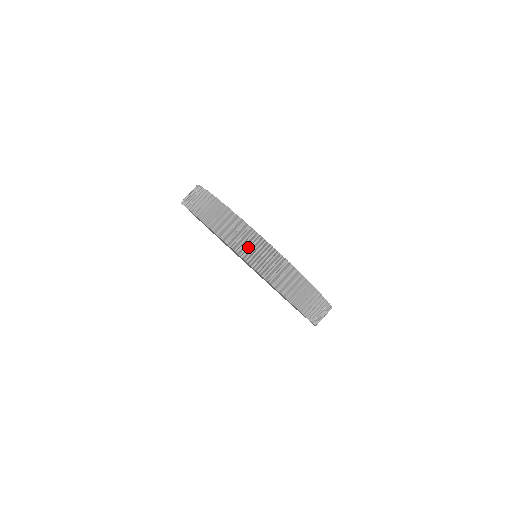
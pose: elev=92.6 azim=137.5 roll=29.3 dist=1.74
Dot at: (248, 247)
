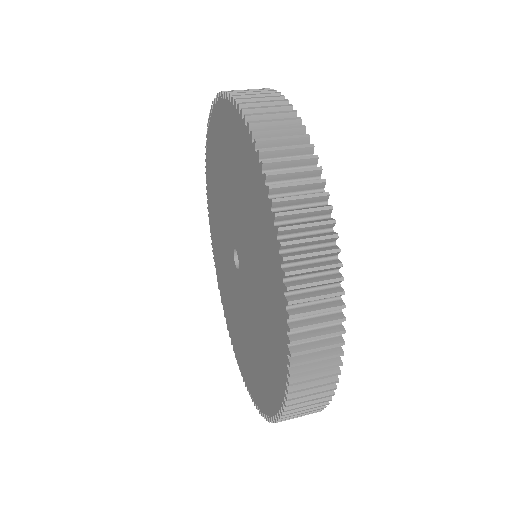
Dot at: occluded
